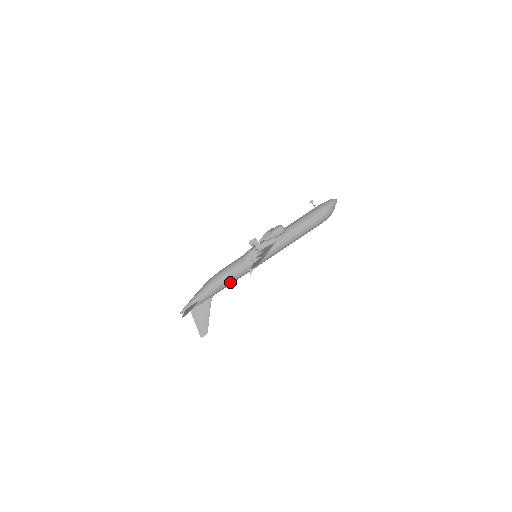
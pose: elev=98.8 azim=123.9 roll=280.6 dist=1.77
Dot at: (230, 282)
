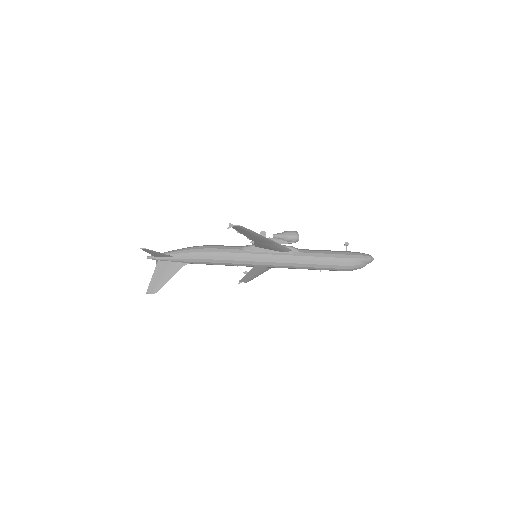
Dot at: (213, 260)
